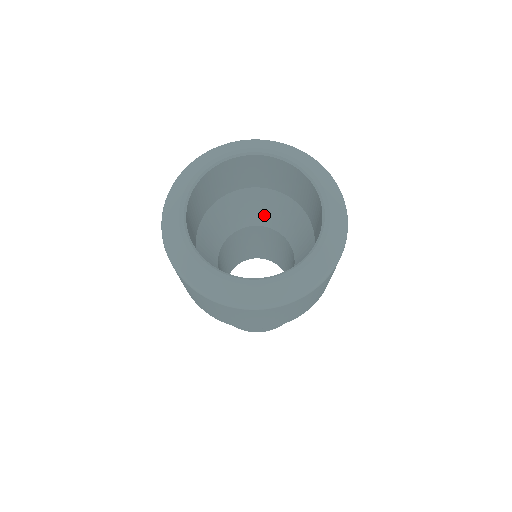
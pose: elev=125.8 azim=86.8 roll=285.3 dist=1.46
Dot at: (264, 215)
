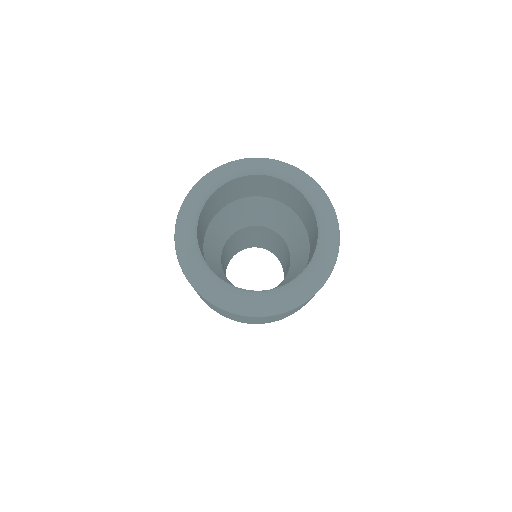
Dot at: (232, 225)
